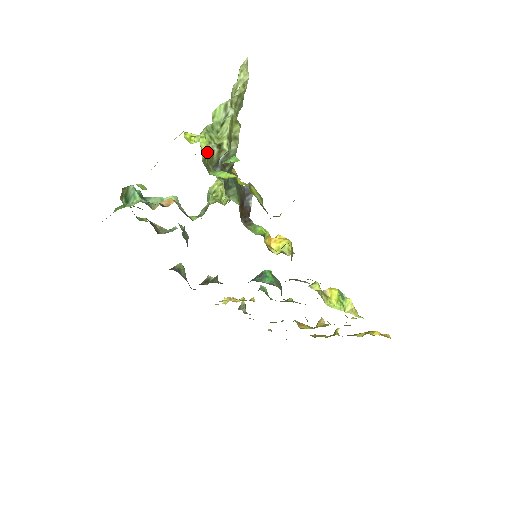
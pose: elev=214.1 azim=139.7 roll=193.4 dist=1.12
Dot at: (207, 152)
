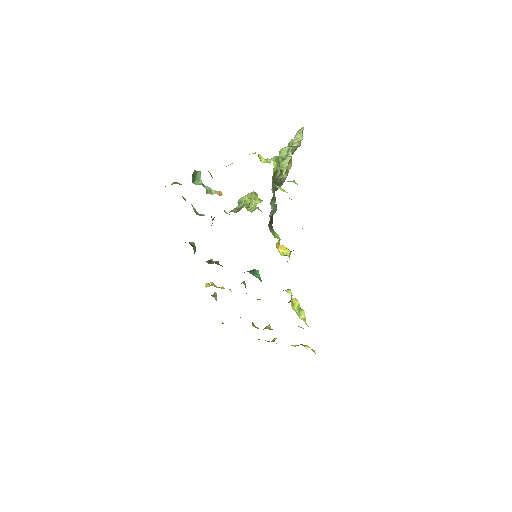
Dot at: (275, 171)
